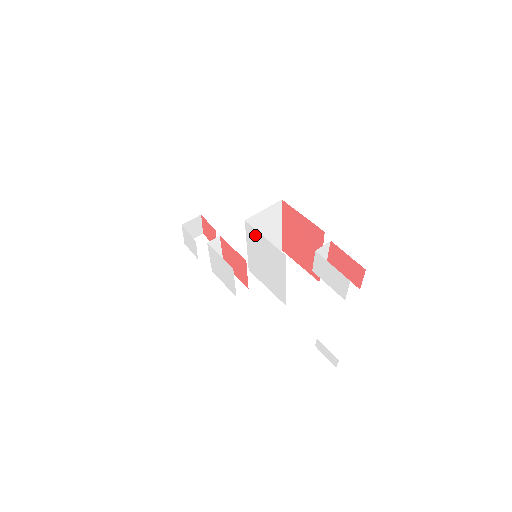
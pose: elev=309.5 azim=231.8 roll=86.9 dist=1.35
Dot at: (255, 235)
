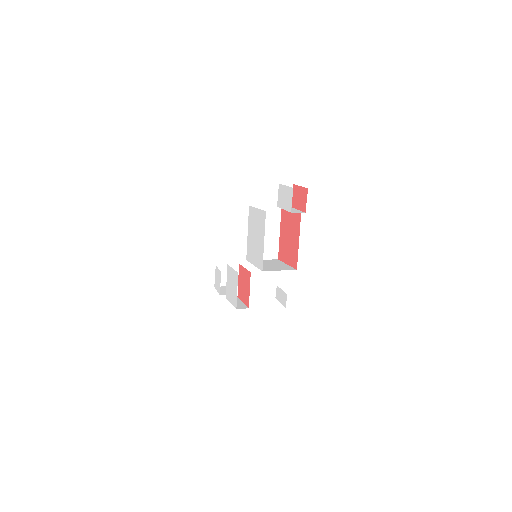
Dot at: (253, 213)
